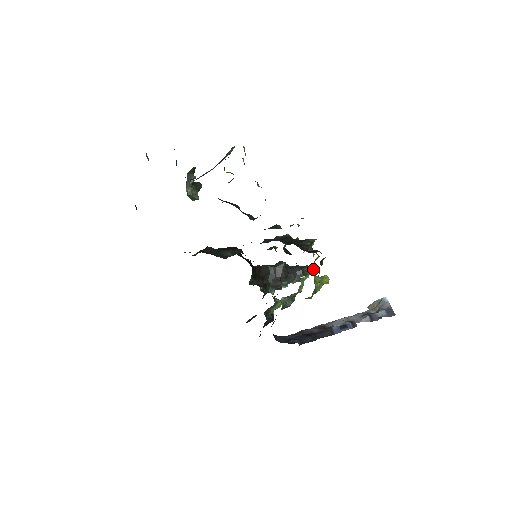
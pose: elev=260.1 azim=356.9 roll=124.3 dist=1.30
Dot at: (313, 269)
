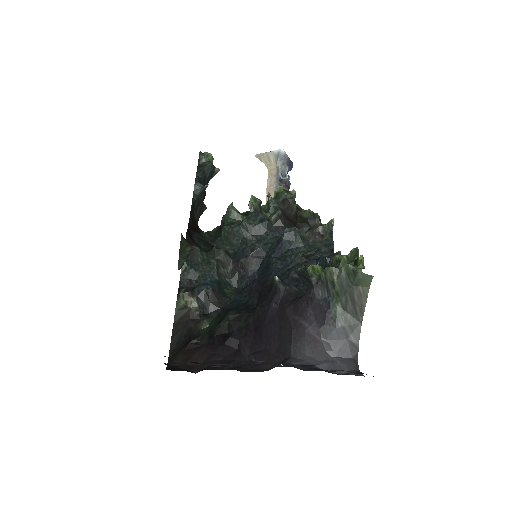
Dot at: (211, 156)
